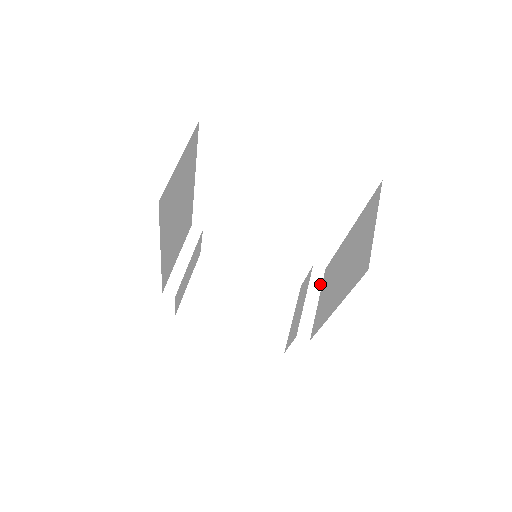
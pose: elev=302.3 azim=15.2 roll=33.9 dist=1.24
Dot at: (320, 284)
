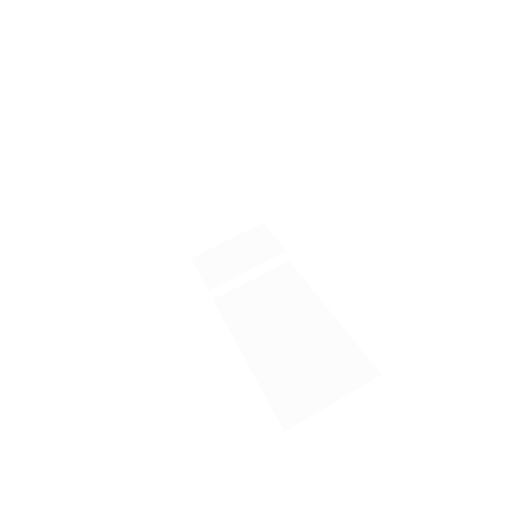
Dot at: (271, 268)
